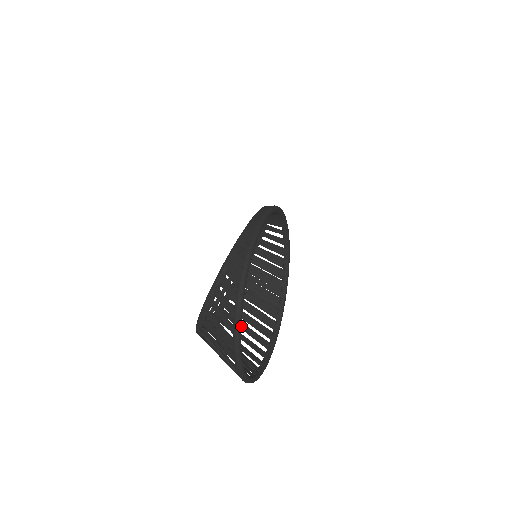
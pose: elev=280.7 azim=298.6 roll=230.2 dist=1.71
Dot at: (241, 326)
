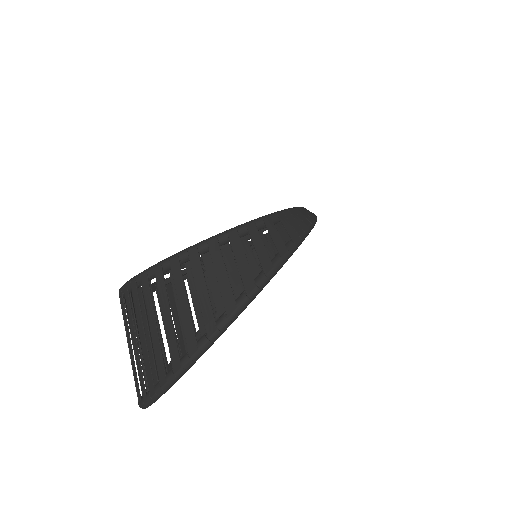
Dot at: occluded
